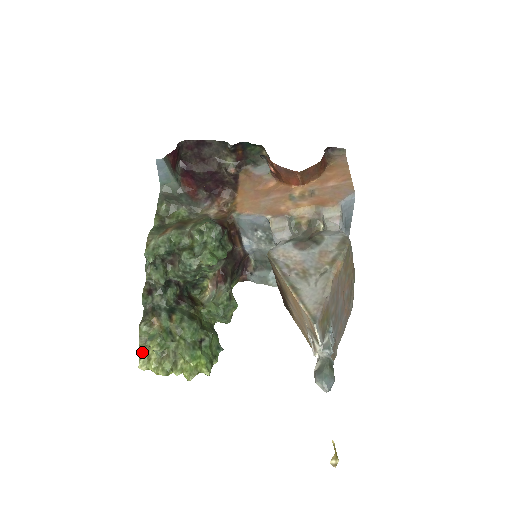
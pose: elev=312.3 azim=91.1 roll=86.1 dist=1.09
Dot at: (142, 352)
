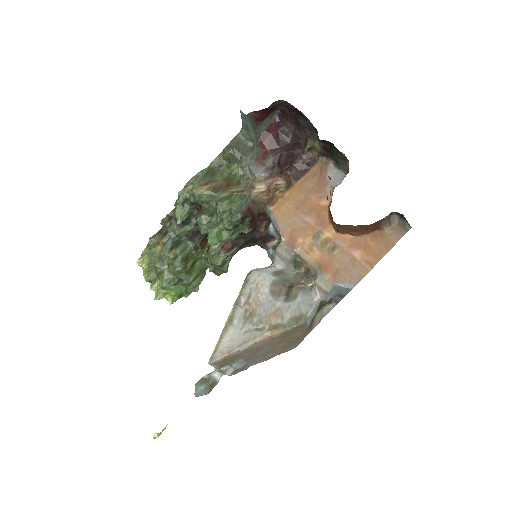
Dot at: occluded
